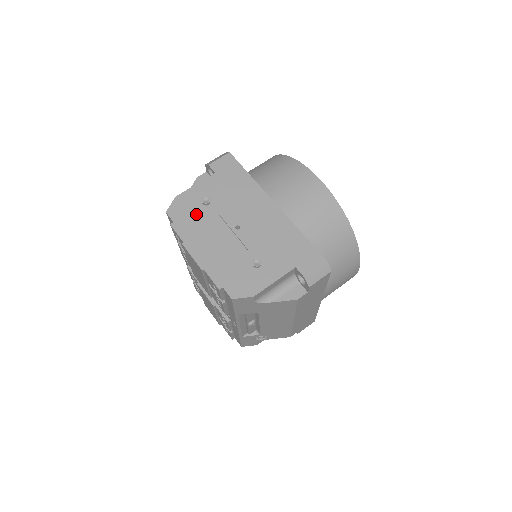
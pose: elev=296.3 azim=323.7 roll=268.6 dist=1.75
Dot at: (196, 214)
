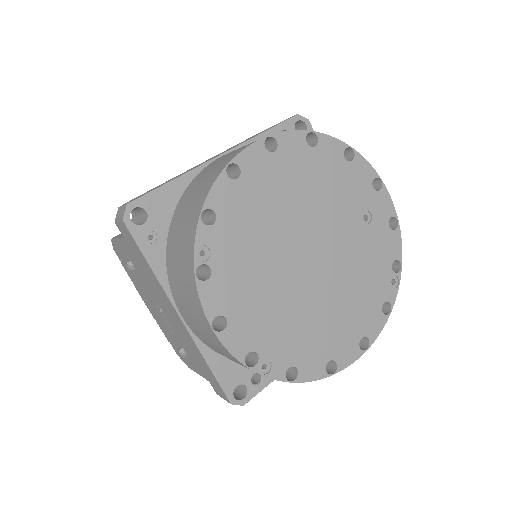
Dot at: occluded
